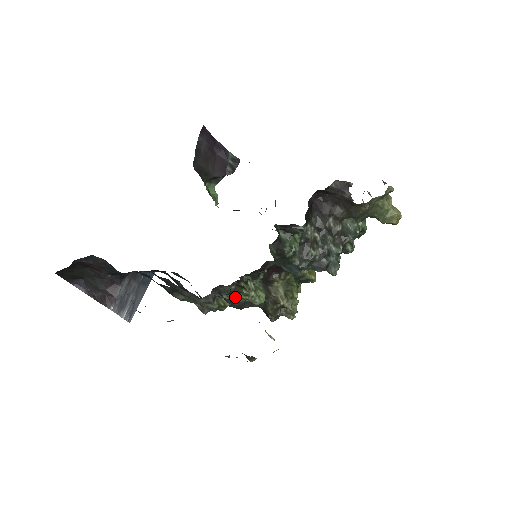
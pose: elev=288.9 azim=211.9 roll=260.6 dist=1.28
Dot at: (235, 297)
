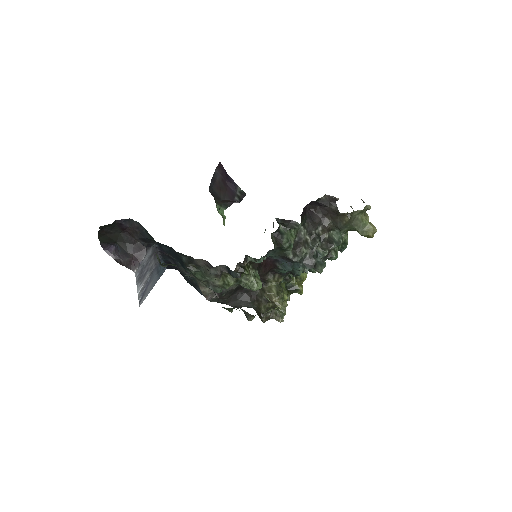
Dot at: (237, 279)
